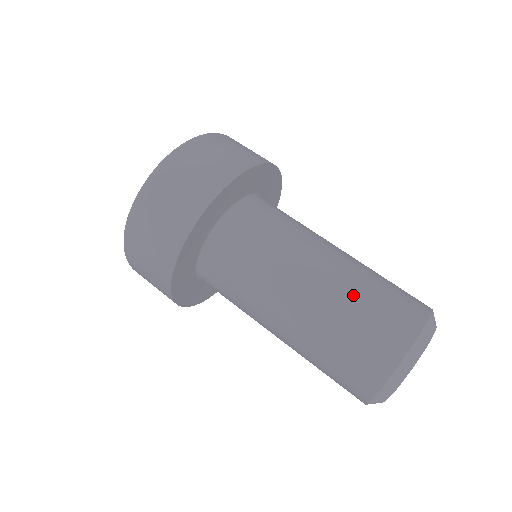
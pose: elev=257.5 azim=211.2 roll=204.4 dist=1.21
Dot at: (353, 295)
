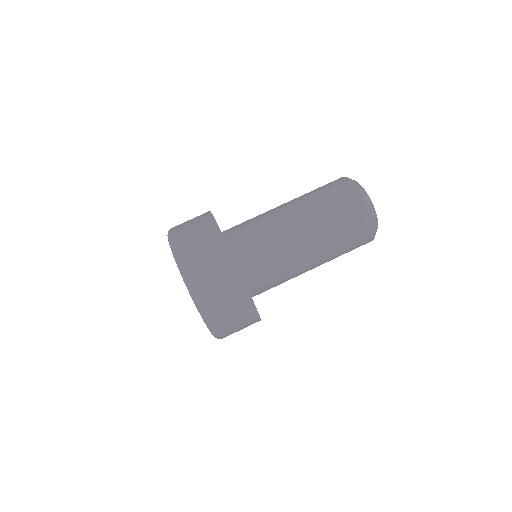
Dot at: (307, 194)
